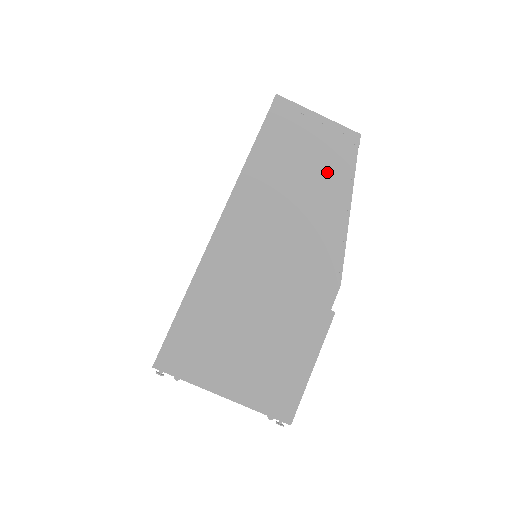
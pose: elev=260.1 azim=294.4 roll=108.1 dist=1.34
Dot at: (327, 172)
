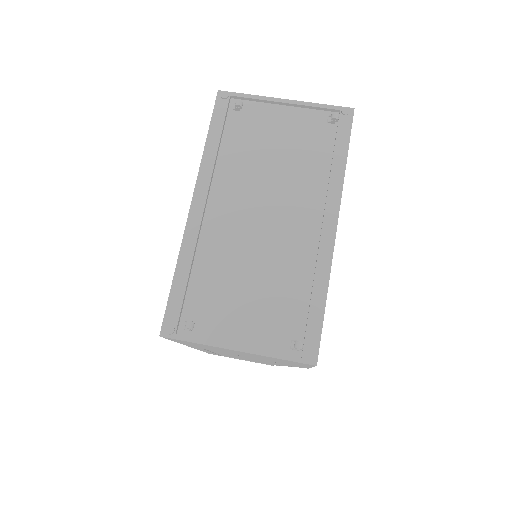
Dot at: occluded
